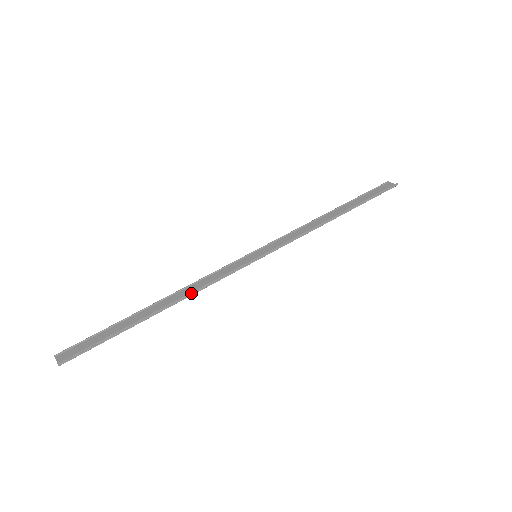
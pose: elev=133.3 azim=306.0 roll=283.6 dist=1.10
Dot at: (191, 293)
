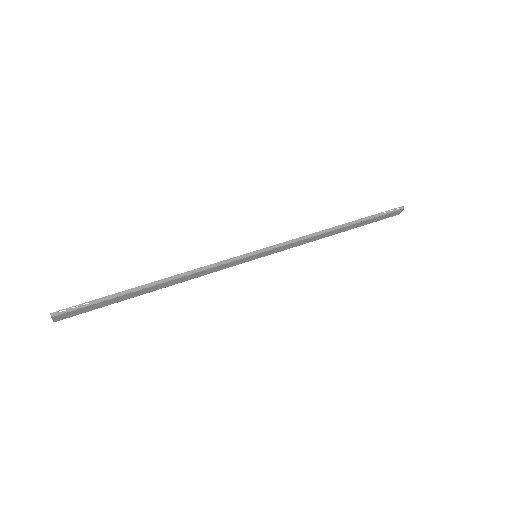
Dot at: (186, 273)
